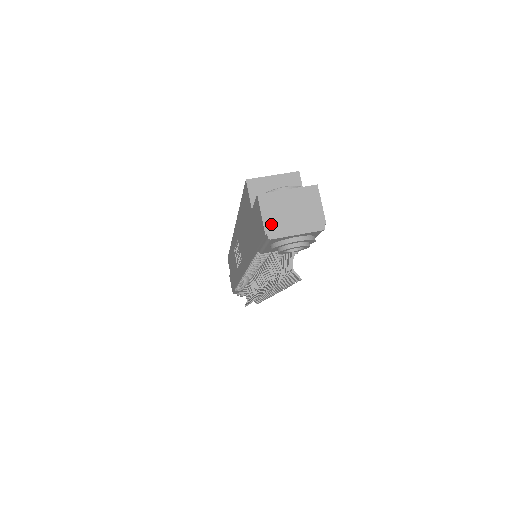
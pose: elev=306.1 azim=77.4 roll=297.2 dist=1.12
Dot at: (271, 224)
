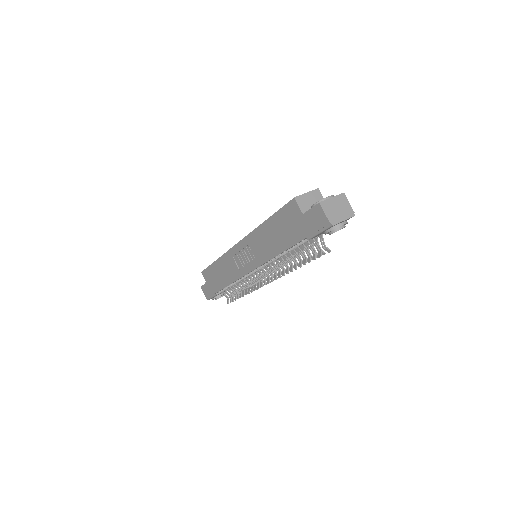
Dot at: (331, 217)
